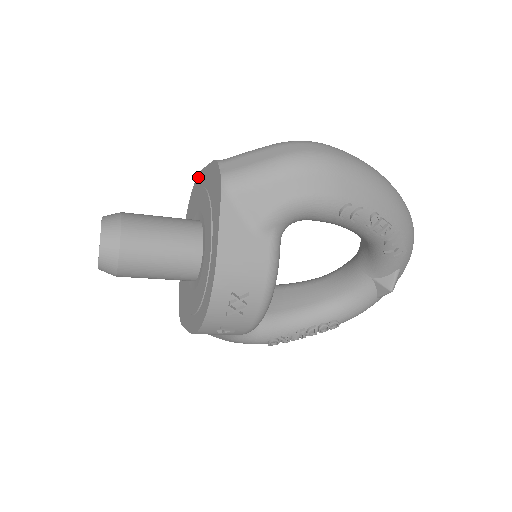
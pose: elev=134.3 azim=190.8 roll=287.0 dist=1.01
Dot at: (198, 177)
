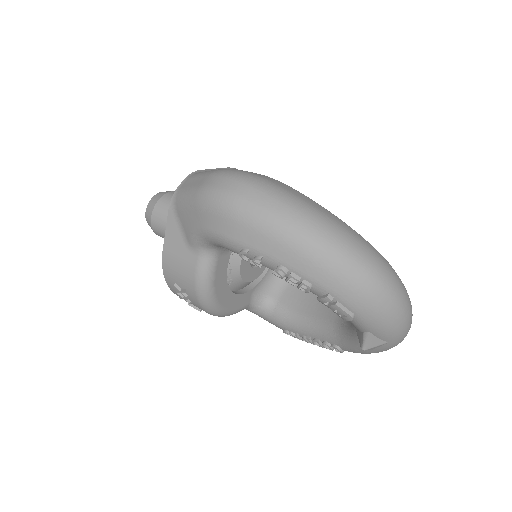
Dot at: occluded
